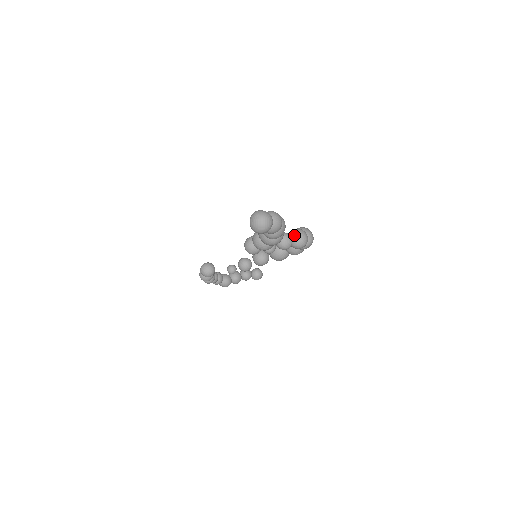
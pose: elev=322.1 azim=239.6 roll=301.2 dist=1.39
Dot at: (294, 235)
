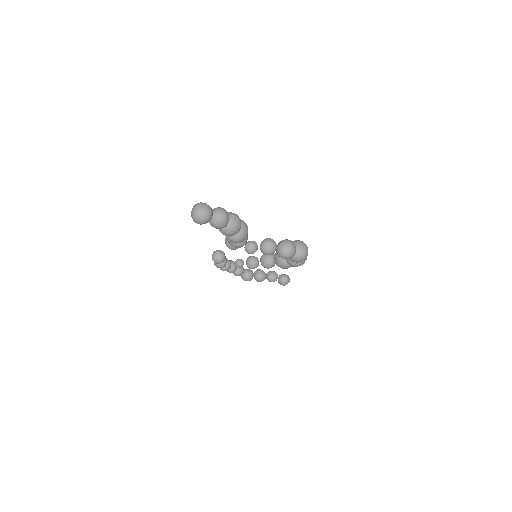
Dot at: (281, 244)
